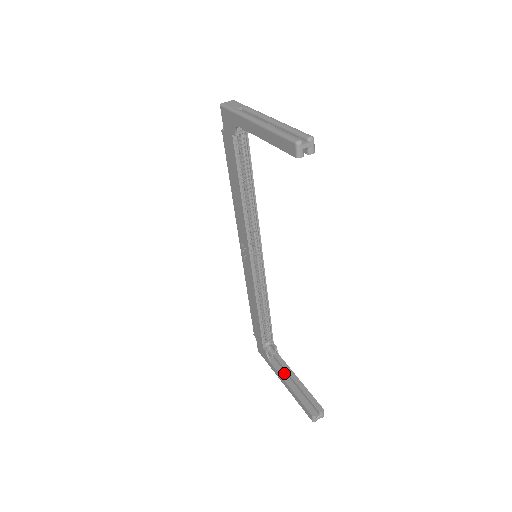
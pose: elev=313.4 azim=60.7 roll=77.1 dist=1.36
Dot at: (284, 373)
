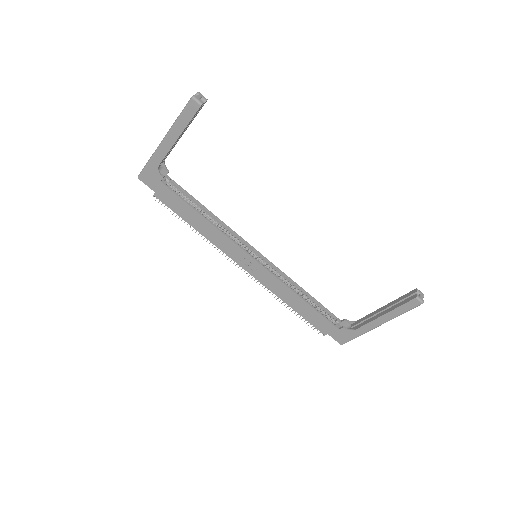
Dot at: (370, 319)
